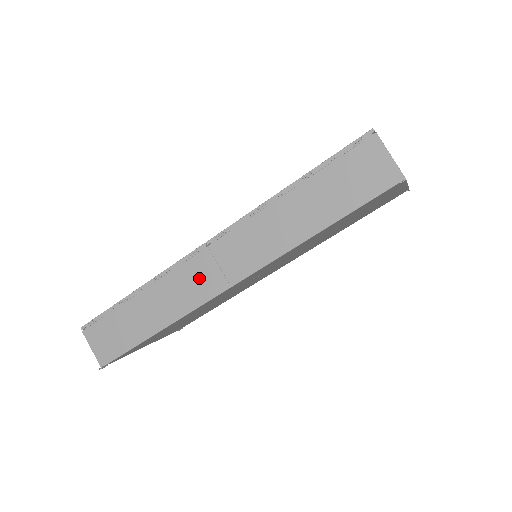
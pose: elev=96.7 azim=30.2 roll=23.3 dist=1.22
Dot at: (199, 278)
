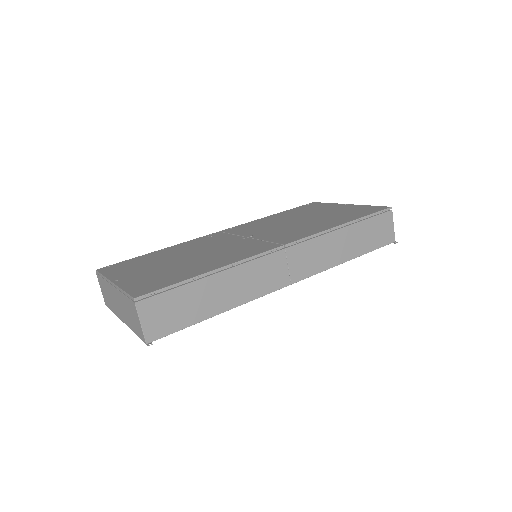
Dot at: (271, 272)
